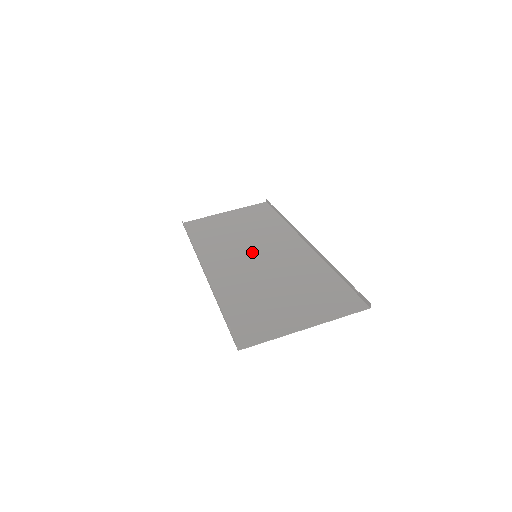
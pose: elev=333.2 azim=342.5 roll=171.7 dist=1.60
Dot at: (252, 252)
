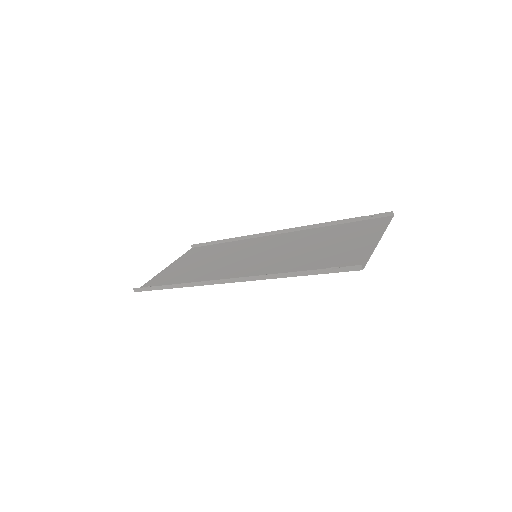
Dot at: (248, 257)
